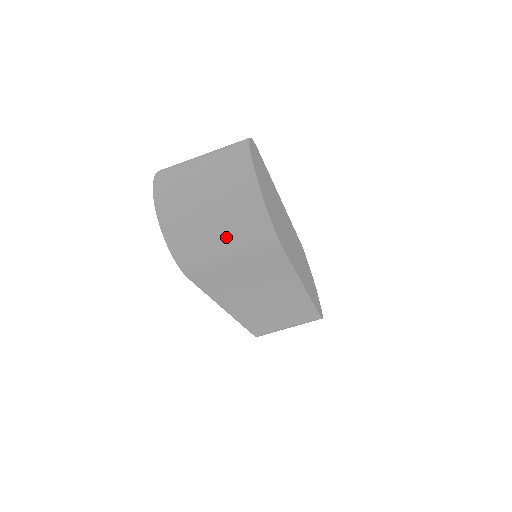
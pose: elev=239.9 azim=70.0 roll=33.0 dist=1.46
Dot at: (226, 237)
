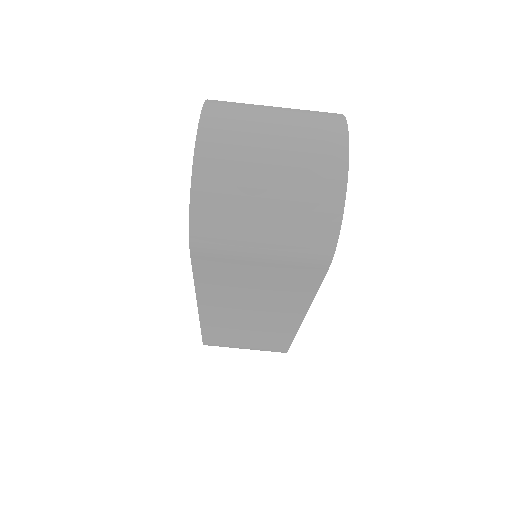
Dot at: (273, 224)
